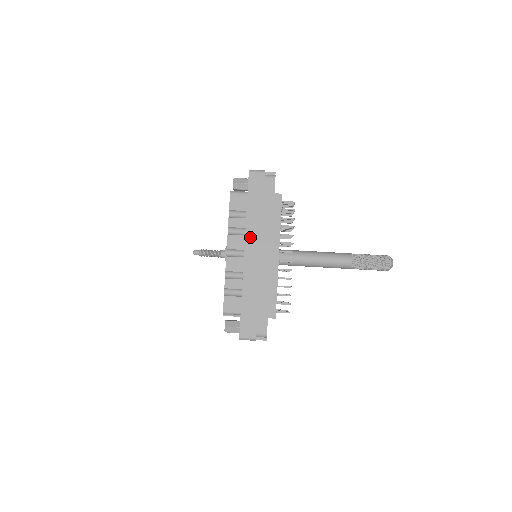
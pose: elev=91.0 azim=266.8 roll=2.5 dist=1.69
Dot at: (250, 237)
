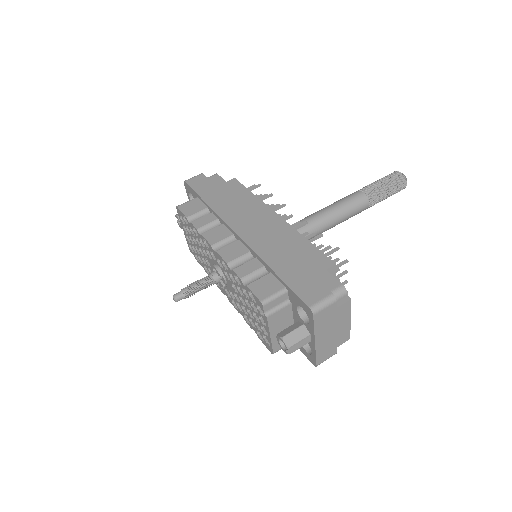
Dot at: (230, 218)
